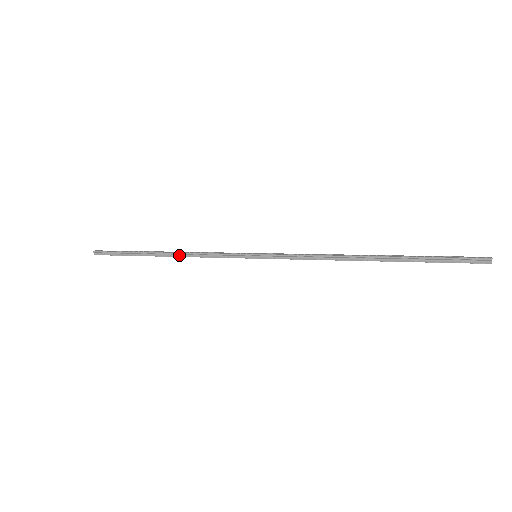
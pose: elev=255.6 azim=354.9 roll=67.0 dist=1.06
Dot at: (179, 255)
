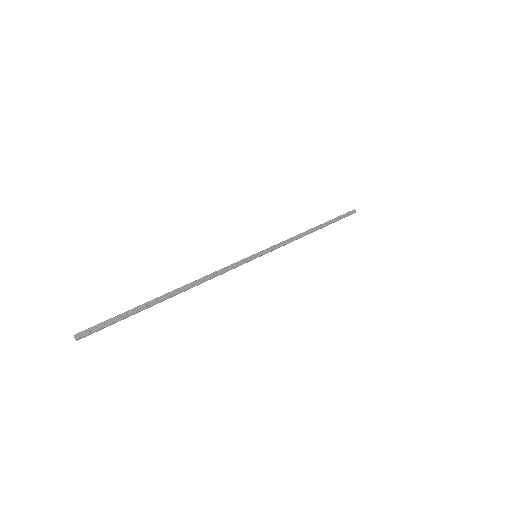
Dot at: (194, 286)
